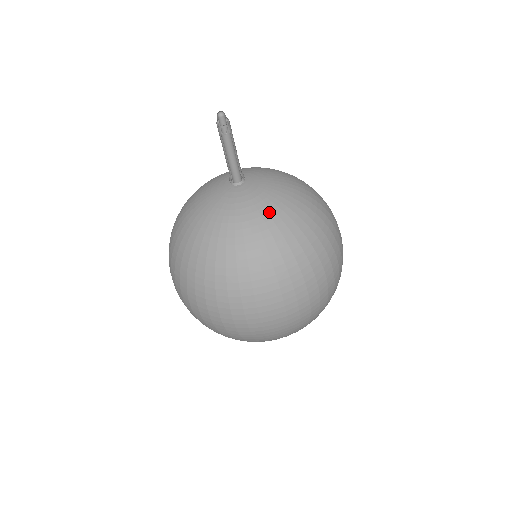
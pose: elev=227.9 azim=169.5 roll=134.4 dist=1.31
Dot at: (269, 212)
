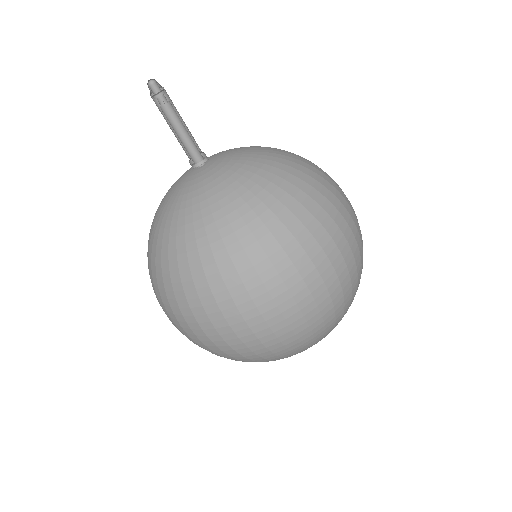
Dot at: (194, 205)
